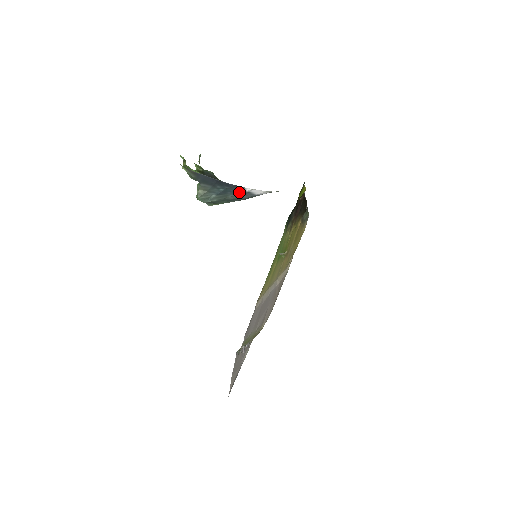
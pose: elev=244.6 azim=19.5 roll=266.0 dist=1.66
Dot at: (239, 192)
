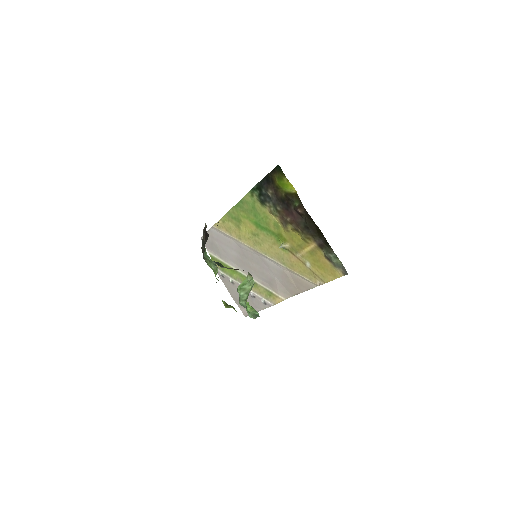
Dot at: occluded
